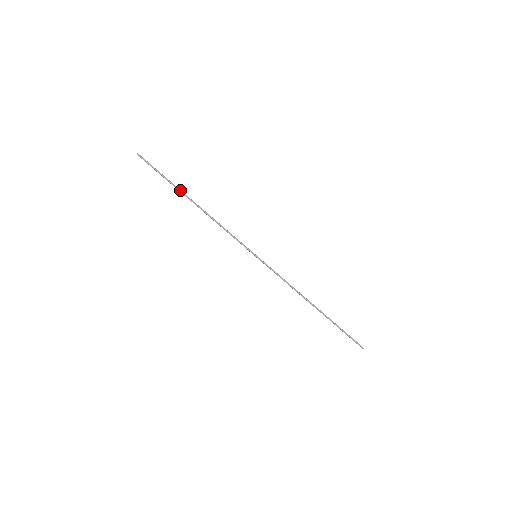
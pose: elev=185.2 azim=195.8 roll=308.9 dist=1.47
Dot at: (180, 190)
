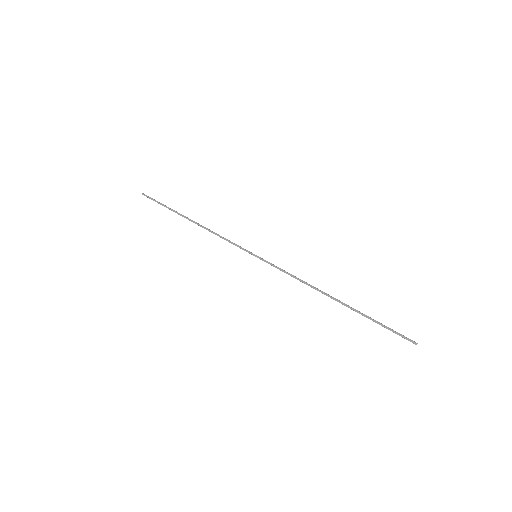
Dot at: (178, 213)
